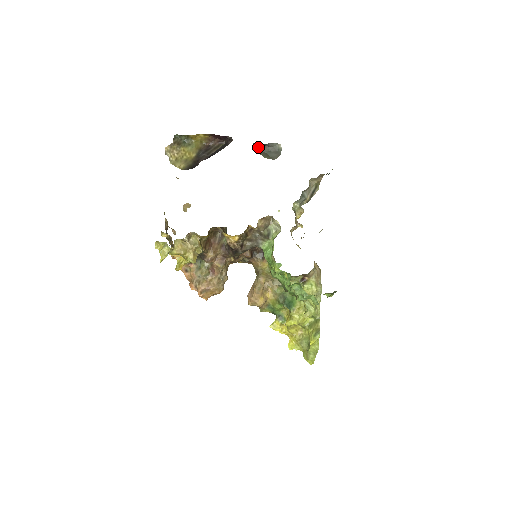
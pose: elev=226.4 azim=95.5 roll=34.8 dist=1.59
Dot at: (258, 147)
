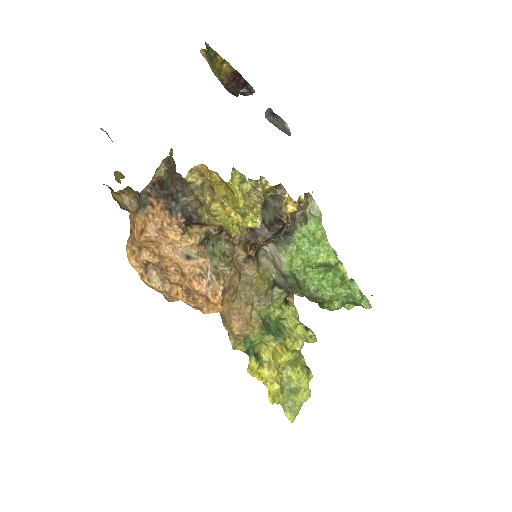
Dot at: (266, 117)
